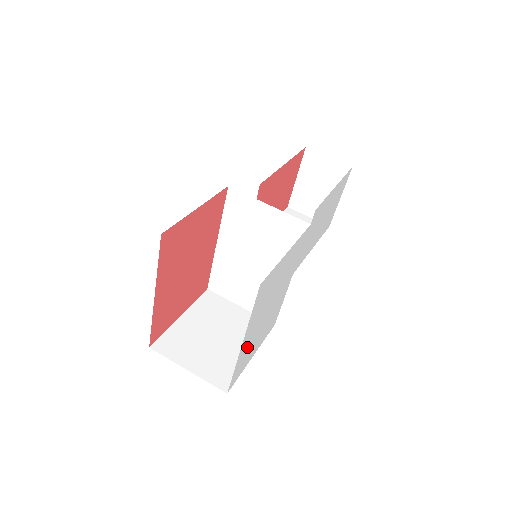
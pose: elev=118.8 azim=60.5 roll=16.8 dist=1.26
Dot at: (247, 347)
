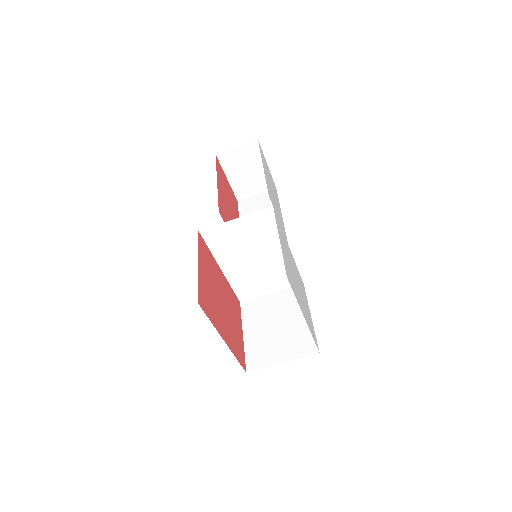
Dot at: (306, 316)
